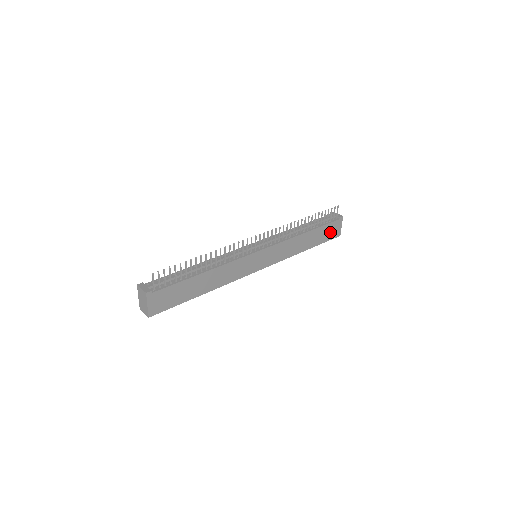
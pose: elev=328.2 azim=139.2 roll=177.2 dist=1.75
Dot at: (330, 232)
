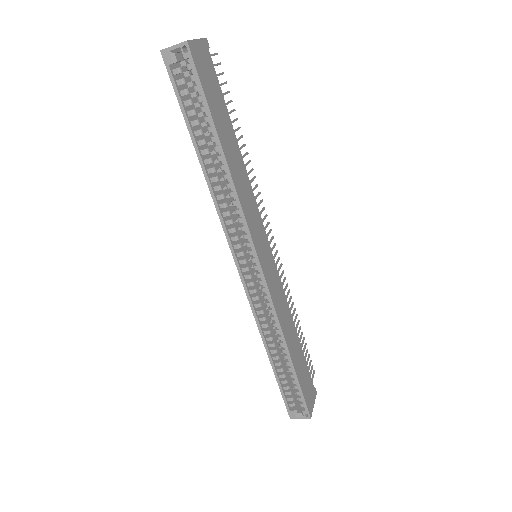
Dot at: (306, 387)
